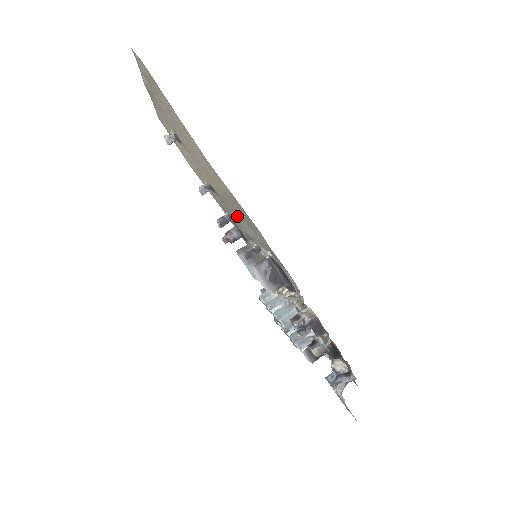
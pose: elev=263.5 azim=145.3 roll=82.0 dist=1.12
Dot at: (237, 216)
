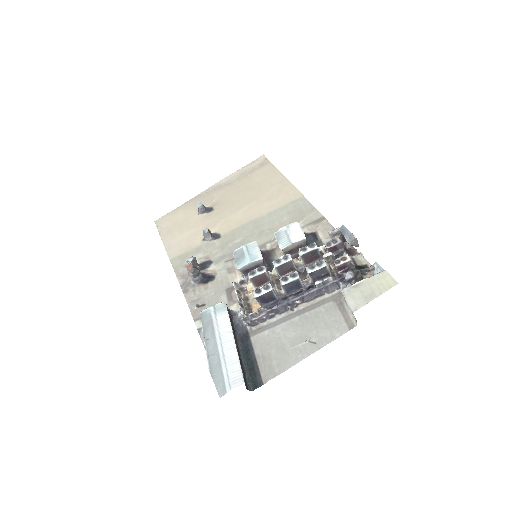
Dot at: (254, 234)
